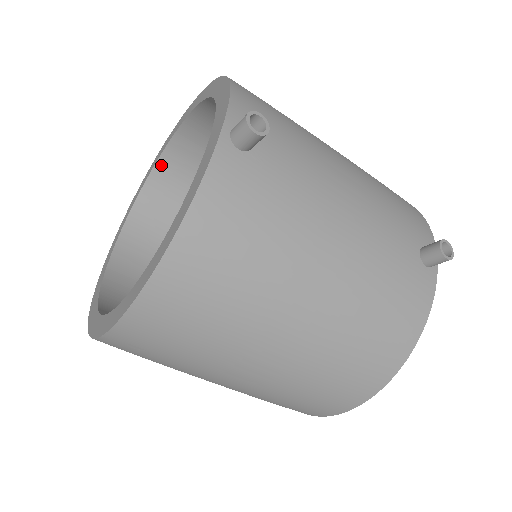
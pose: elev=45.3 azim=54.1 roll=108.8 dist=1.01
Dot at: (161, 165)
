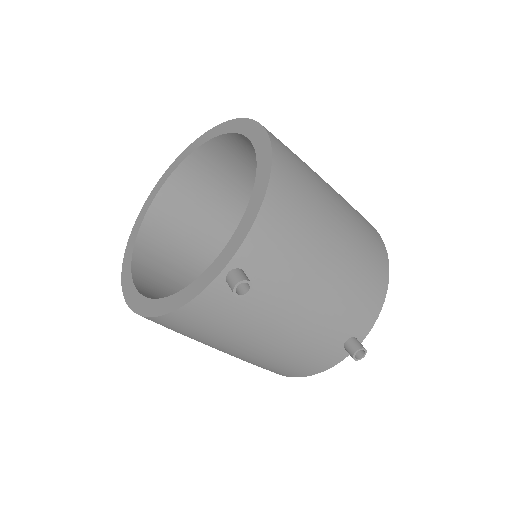
Dot at: (223, 138)
